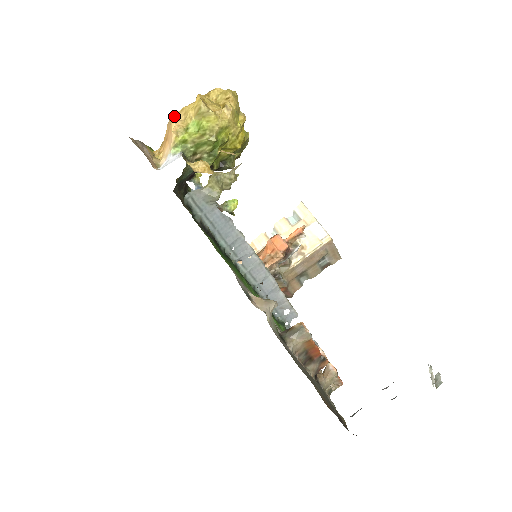
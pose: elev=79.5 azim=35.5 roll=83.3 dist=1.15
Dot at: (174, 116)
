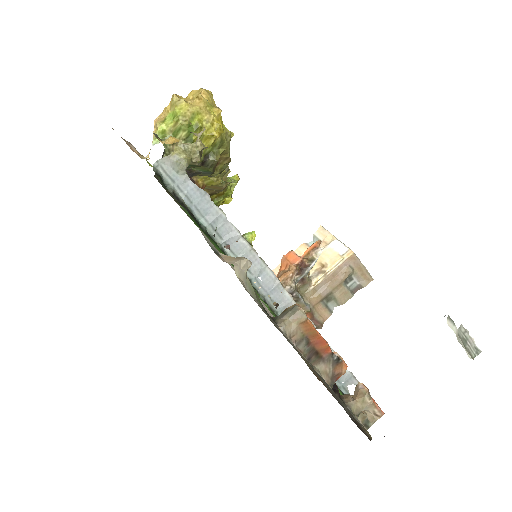
Dot at: (157, 118)
